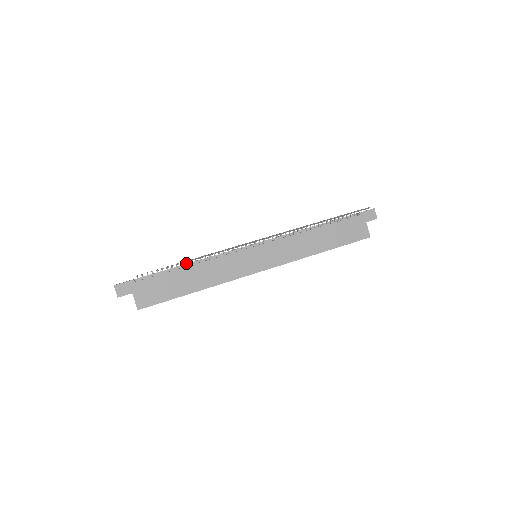
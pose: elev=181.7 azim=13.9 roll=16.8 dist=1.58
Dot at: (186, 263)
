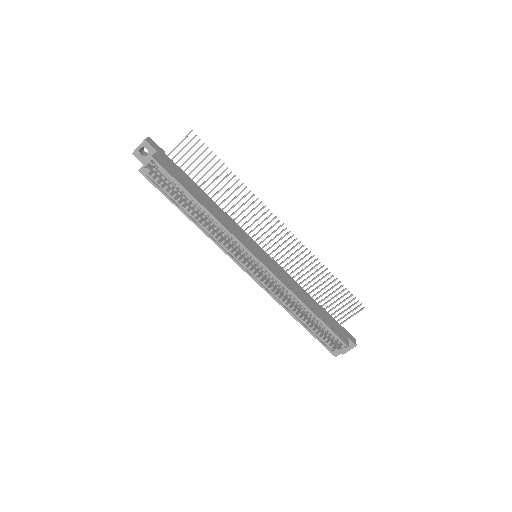
Dot at: occluded
